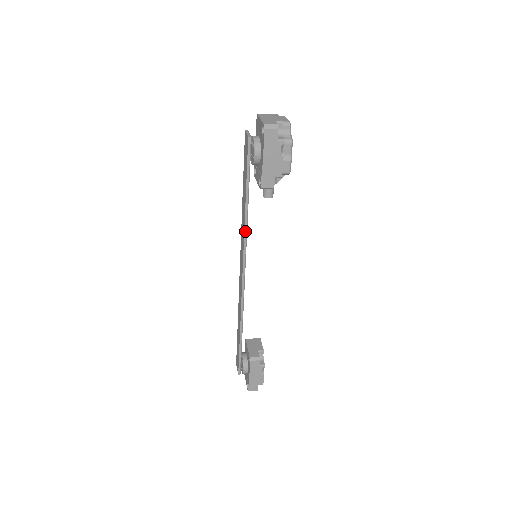
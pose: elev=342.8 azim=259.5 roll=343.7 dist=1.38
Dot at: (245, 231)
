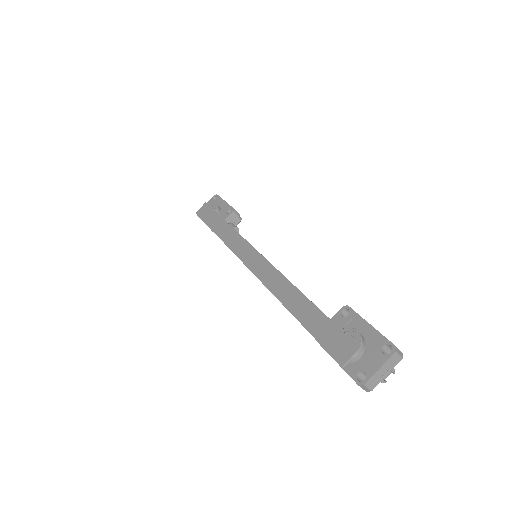
Dot at: (237, 232)
